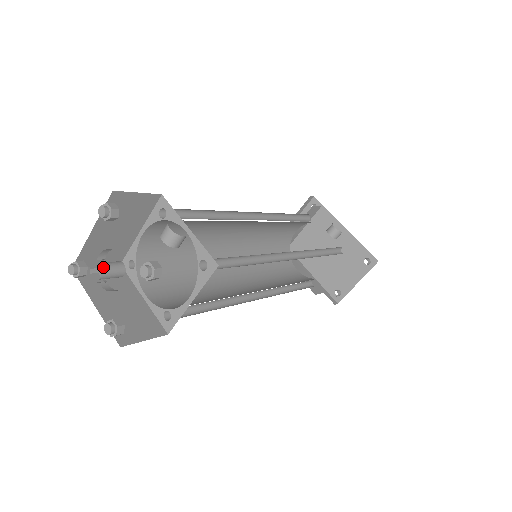
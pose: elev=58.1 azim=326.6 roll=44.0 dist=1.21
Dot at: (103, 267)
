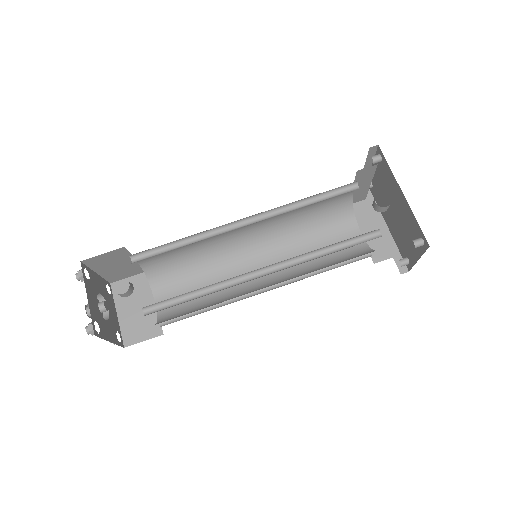
Dot at: (88, 311)
